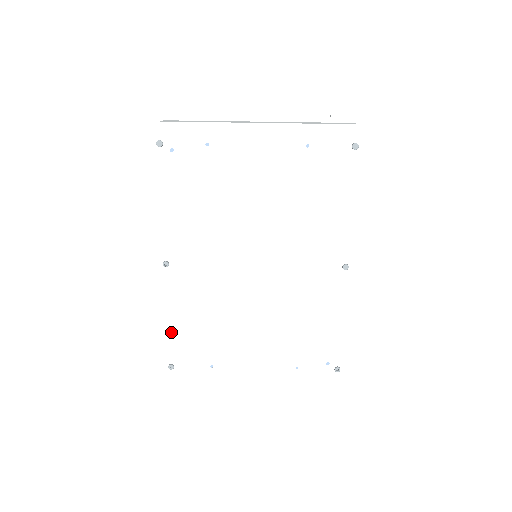
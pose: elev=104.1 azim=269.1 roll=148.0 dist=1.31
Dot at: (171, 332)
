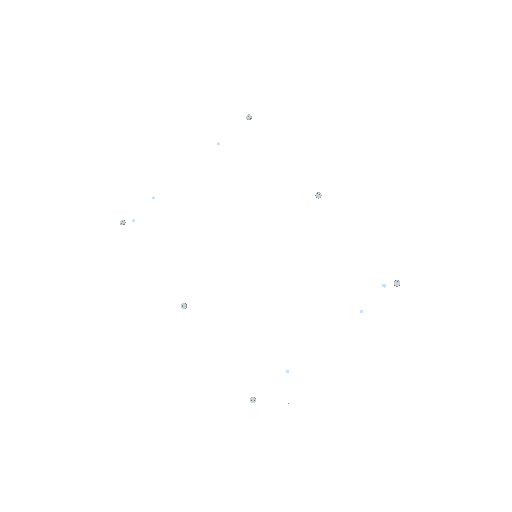
Dot at: (229, 365)
